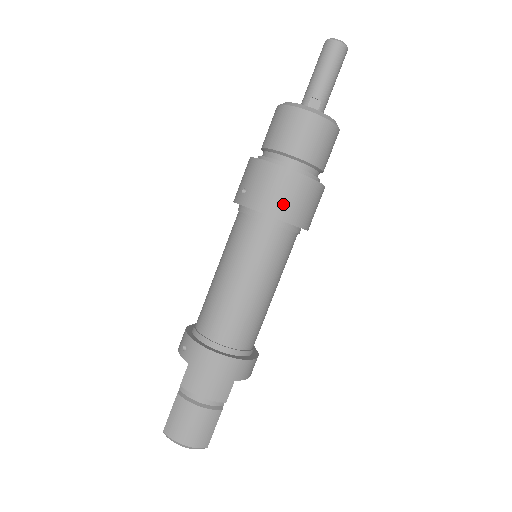
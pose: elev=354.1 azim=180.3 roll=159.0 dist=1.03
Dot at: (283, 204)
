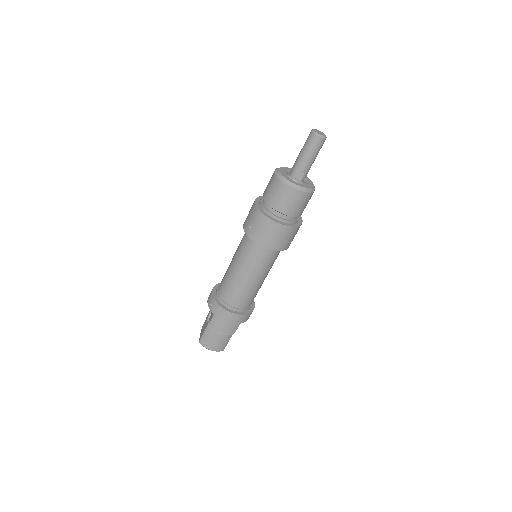
Dot at: (273, 242)
